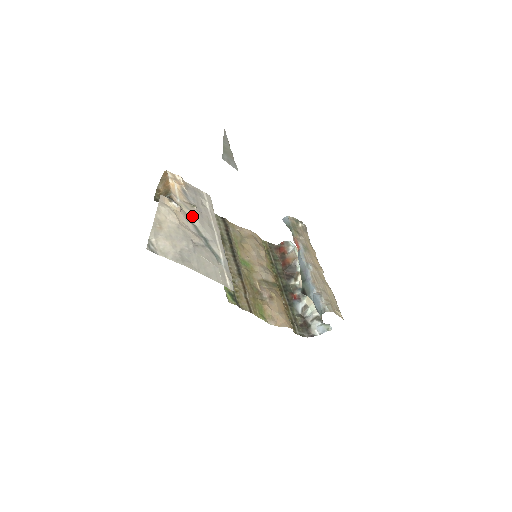
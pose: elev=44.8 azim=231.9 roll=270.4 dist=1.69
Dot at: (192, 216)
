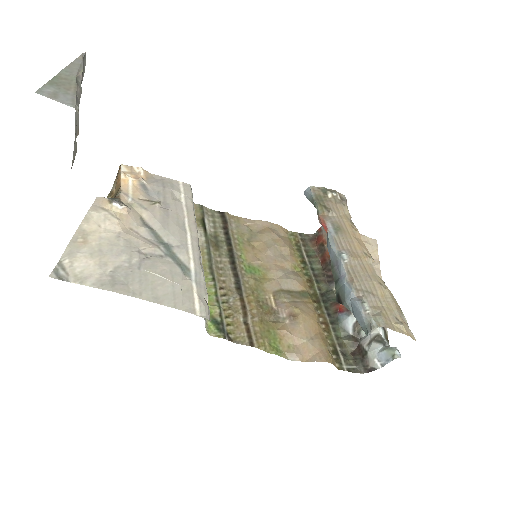
Dot at: (149, 217)
